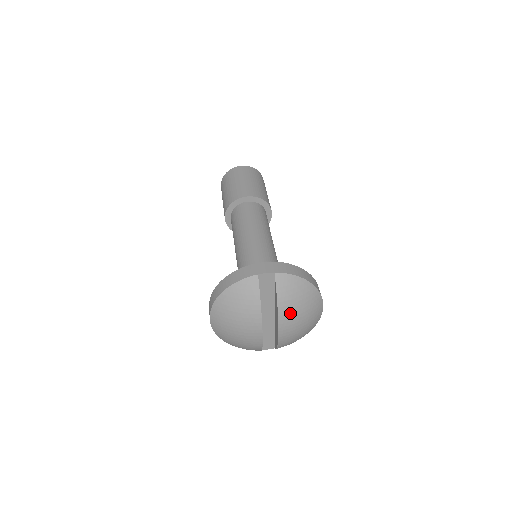
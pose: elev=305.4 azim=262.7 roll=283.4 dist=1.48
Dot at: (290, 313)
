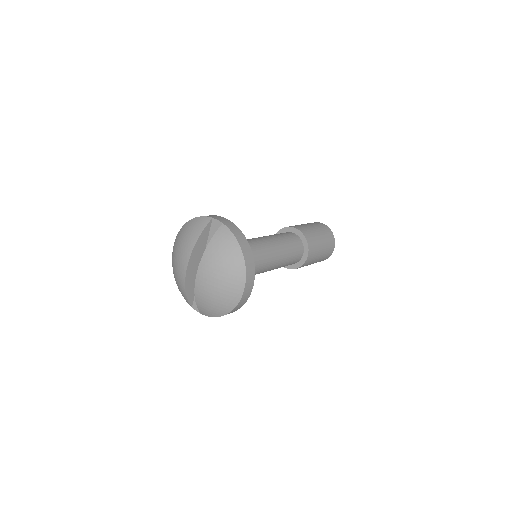
Dot at: (211, 262)
